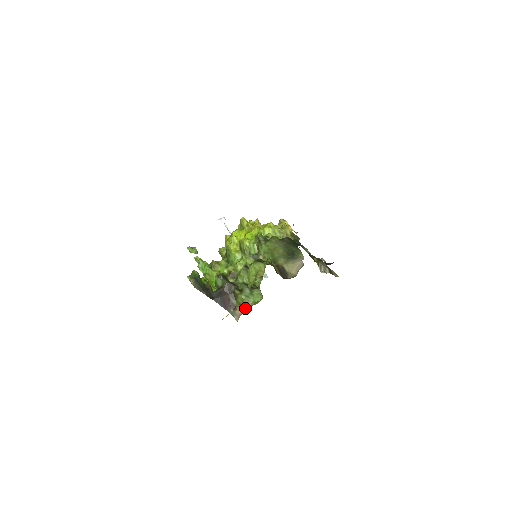
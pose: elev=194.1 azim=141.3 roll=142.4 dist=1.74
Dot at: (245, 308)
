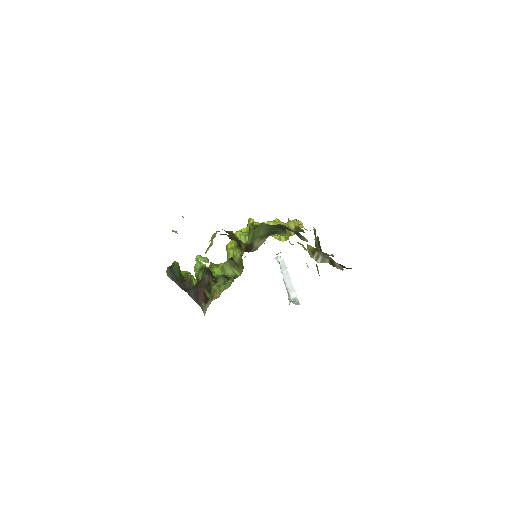
Dot at: (214, 299)
